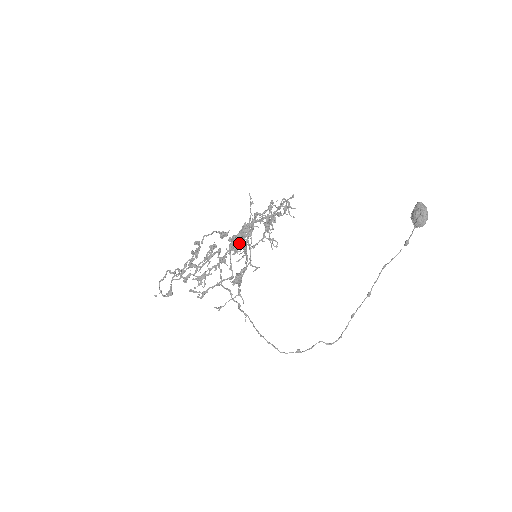
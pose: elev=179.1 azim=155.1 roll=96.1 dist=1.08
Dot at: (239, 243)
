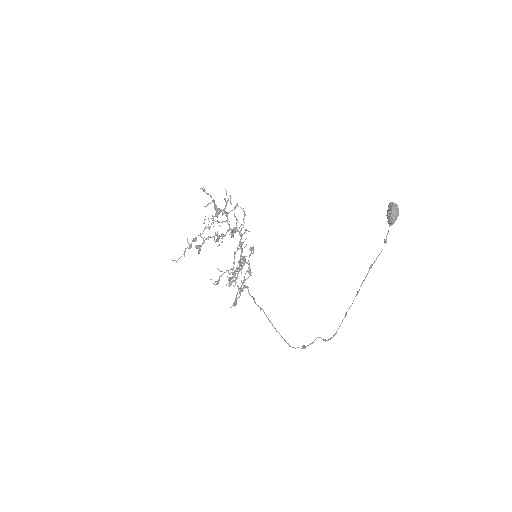
Dot at: (215, 233)
